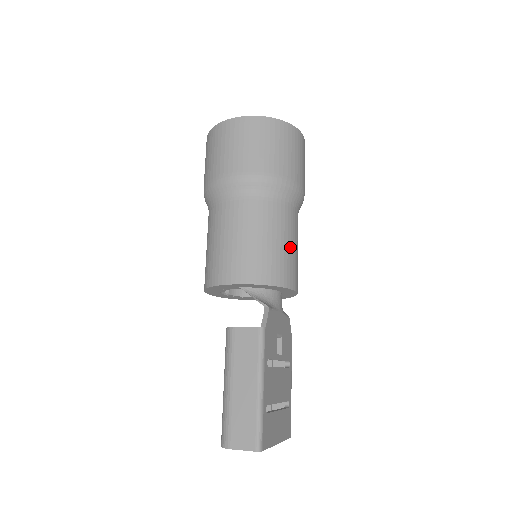
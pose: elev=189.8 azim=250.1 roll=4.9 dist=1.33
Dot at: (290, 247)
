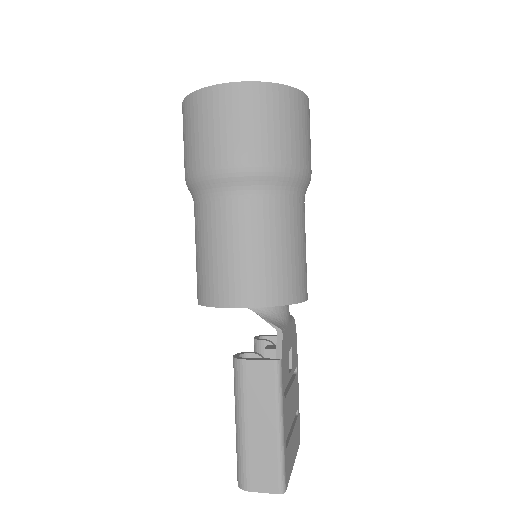
Dot at: (300, 251)
